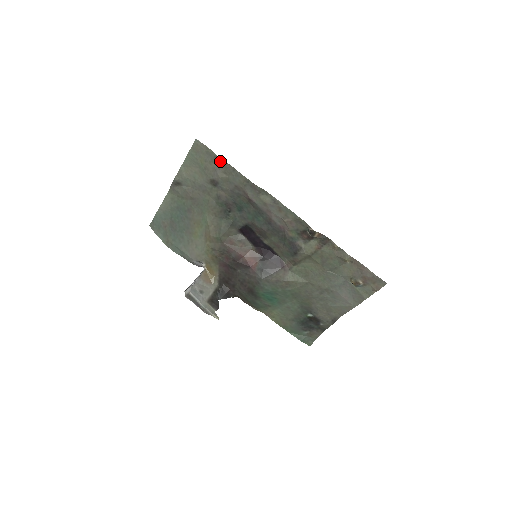
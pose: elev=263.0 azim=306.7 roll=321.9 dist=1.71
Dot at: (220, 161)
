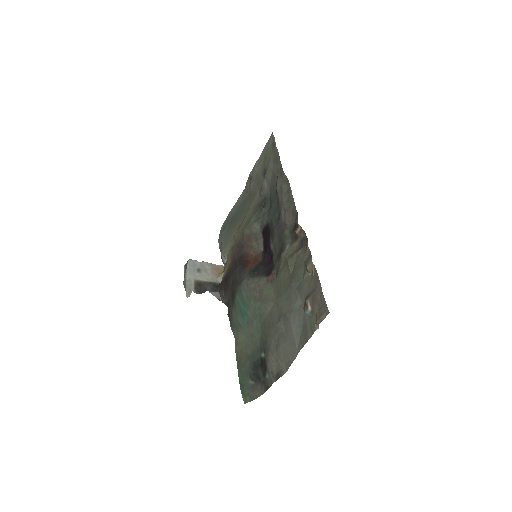
Dot at: (275, 150)
